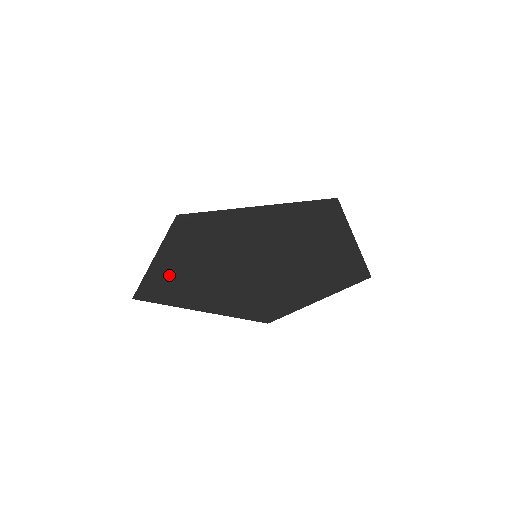
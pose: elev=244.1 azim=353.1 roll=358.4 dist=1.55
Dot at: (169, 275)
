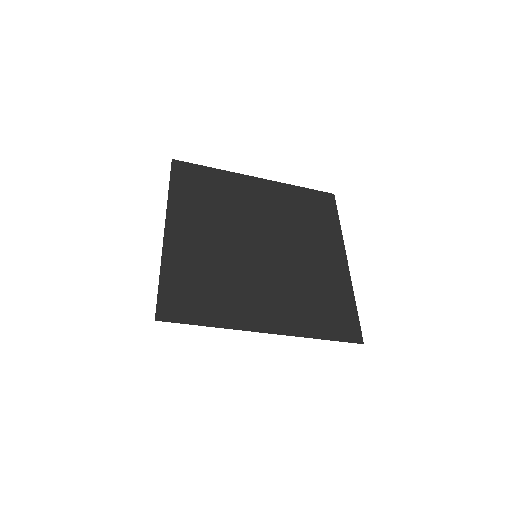
Dot at: (186, 287)
